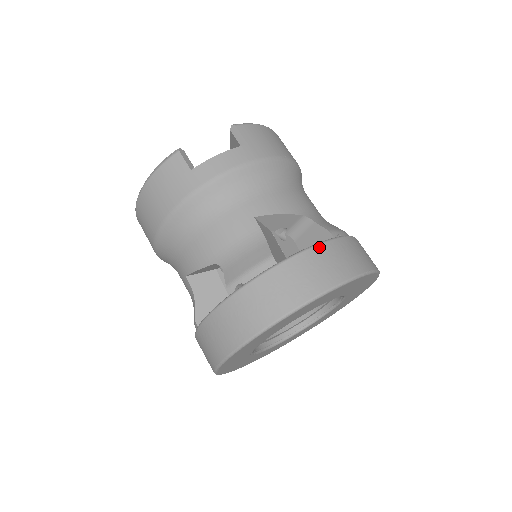
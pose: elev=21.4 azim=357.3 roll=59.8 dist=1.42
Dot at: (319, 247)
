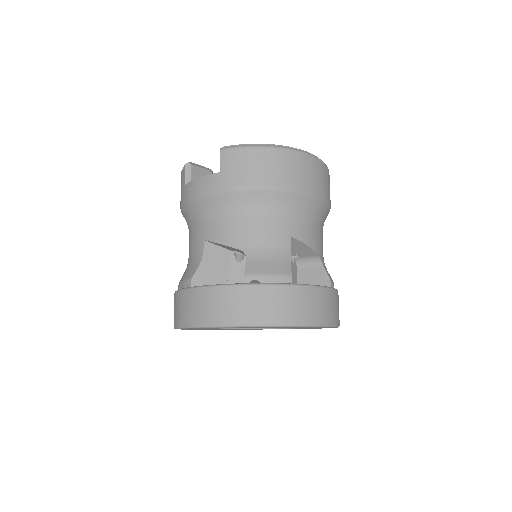
Dot at: (215, 289)
